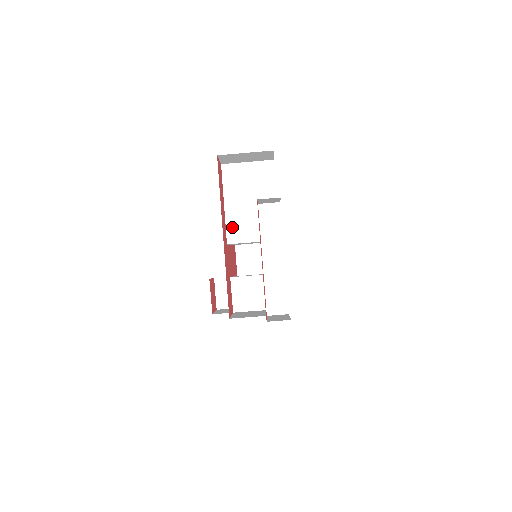
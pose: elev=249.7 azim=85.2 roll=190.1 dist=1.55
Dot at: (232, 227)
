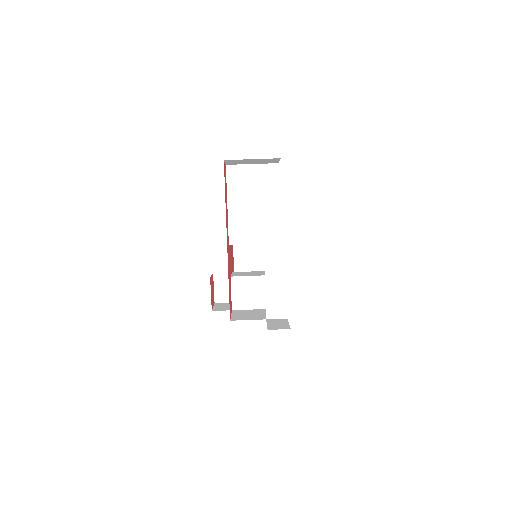
Dot at: (234, 229)
